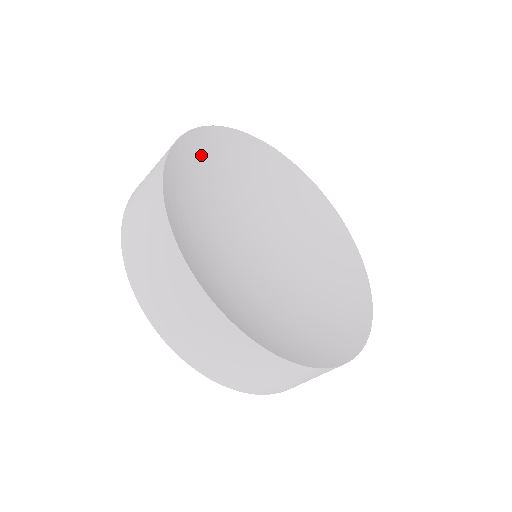
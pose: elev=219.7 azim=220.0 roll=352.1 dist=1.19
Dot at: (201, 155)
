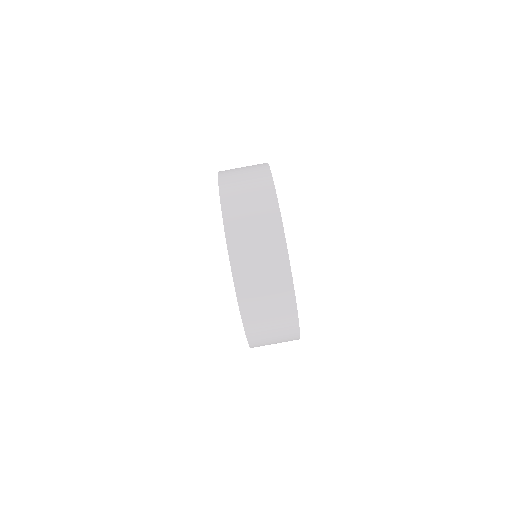
Dot at: occluded
